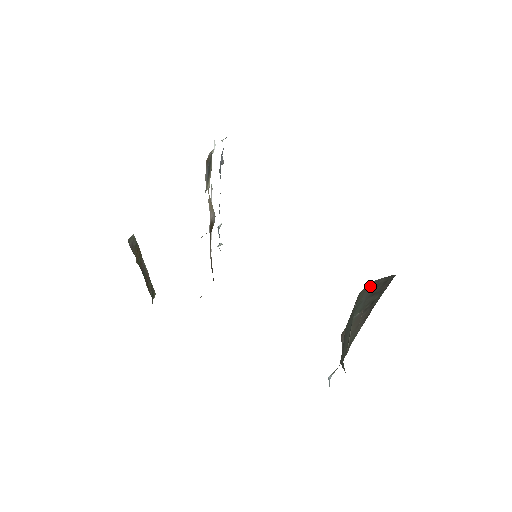
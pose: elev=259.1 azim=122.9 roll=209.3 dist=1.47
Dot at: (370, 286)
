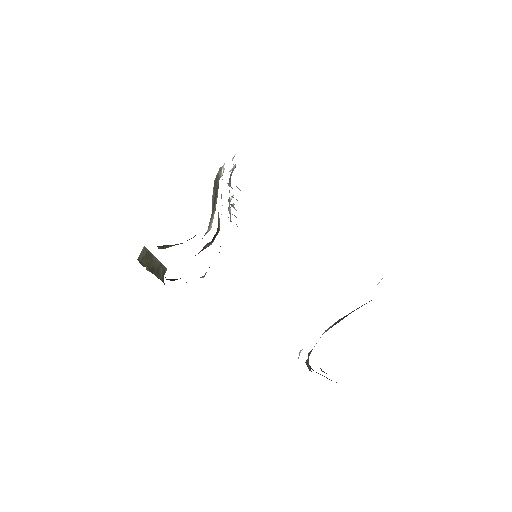
Dot at: occluded
